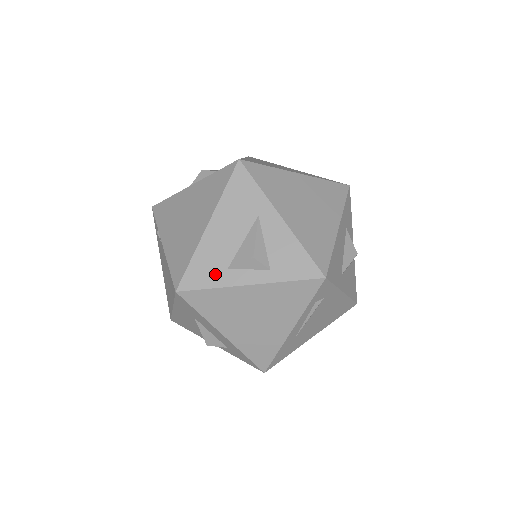
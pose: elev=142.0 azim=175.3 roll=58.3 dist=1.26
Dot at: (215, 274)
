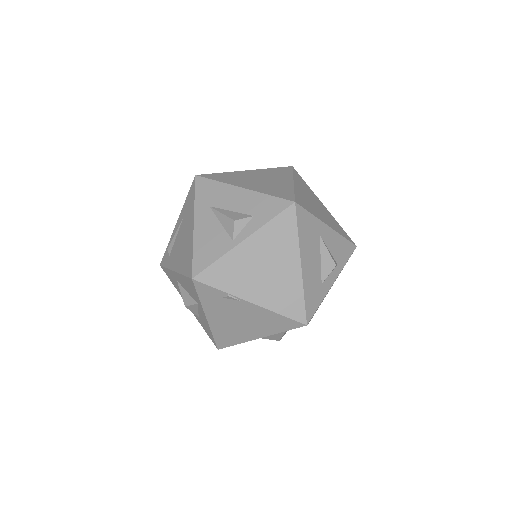
Dot at: (318, 293)
